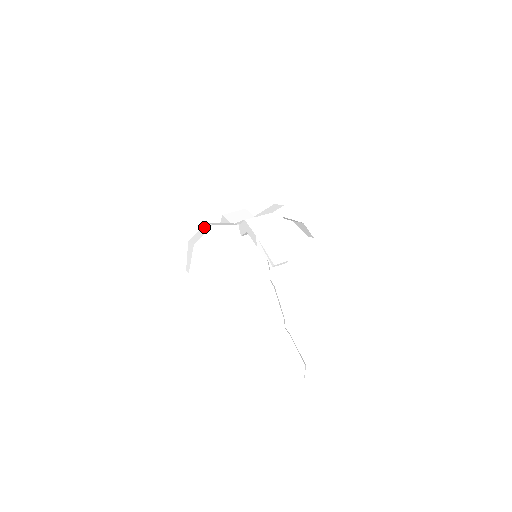
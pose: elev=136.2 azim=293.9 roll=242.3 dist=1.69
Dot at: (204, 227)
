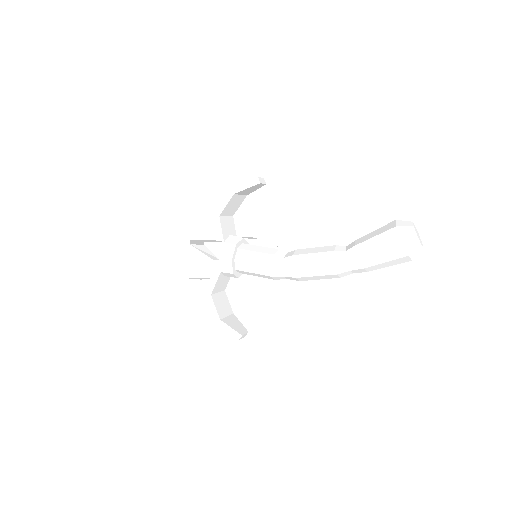
Dot at: occluded
